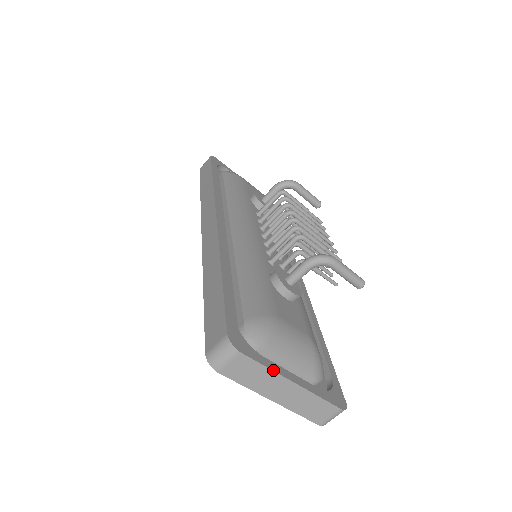
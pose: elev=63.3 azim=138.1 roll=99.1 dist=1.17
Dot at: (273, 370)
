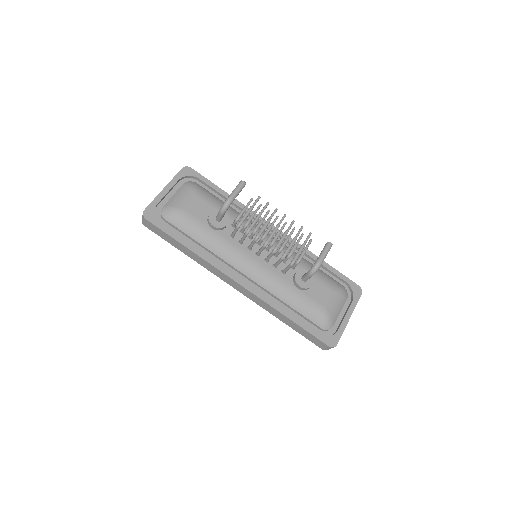
Dot at: occluded
